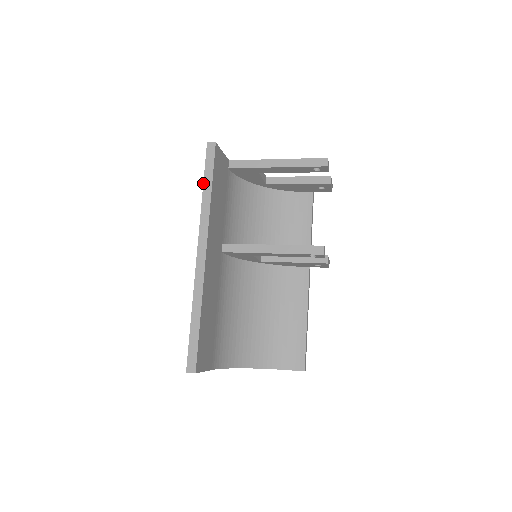
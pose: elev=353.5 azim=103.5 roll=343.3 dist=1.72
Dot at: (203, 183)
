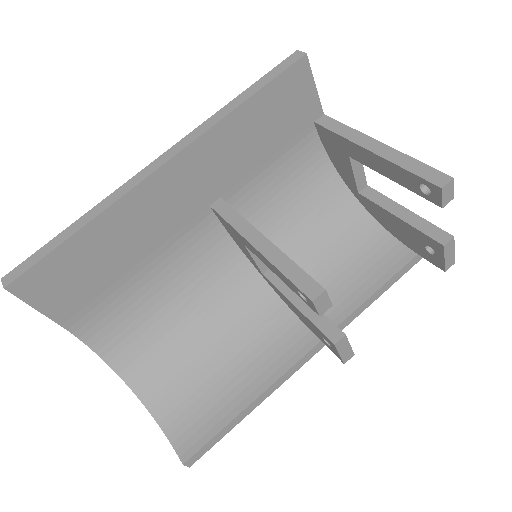
Dot at: (246, 89)
